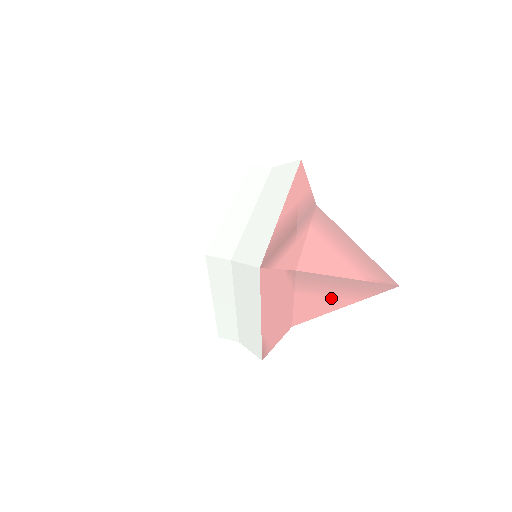
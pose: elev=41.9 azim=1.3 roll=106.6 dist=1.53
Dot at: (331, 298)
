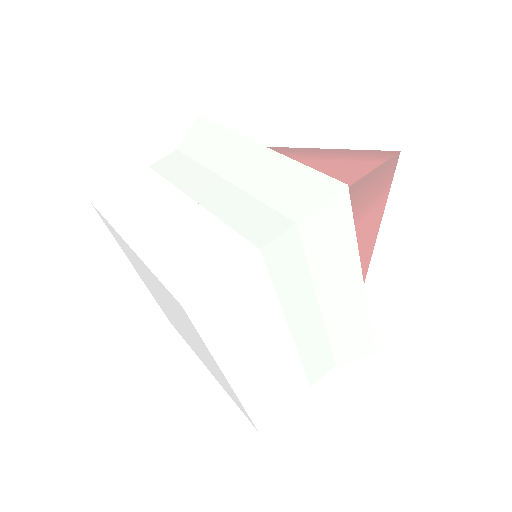
Dot at: (374, 211)
